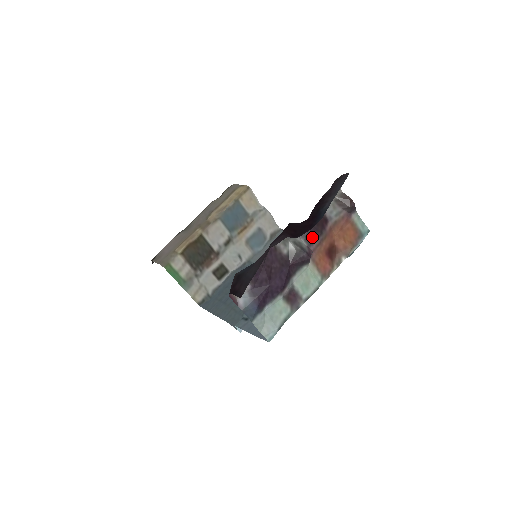
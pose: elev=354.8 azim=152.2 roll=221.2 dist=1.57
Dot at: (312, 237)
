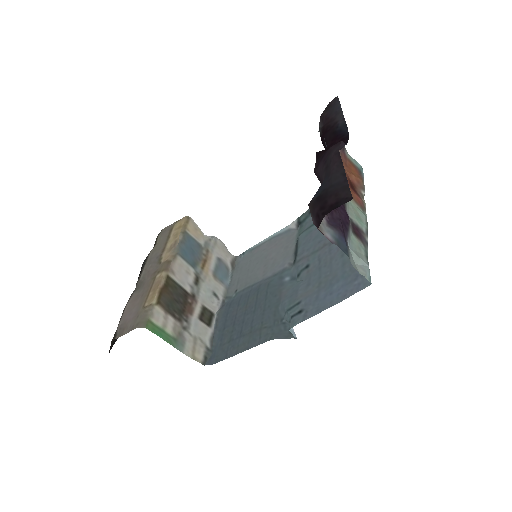
Dot at: occluded
